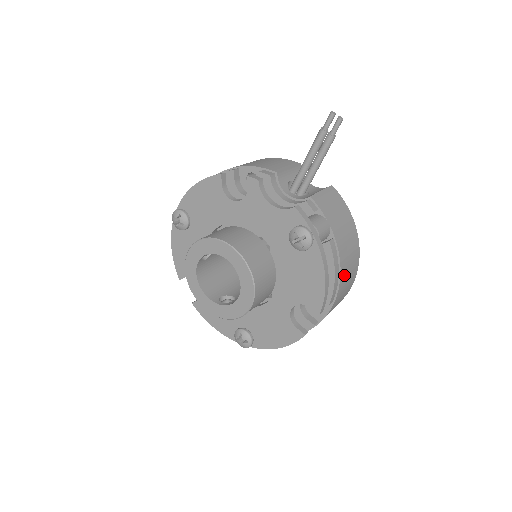
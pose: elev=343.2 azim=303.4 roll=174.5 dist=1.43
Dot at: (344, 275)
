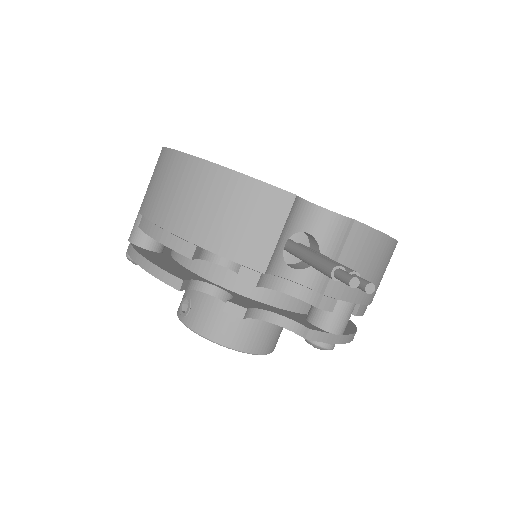
Dot at: occluded
